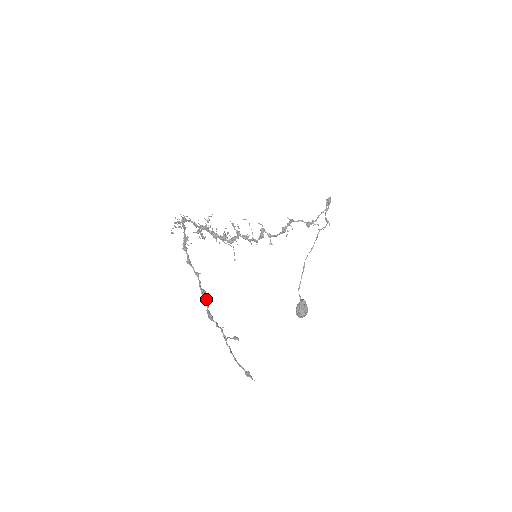
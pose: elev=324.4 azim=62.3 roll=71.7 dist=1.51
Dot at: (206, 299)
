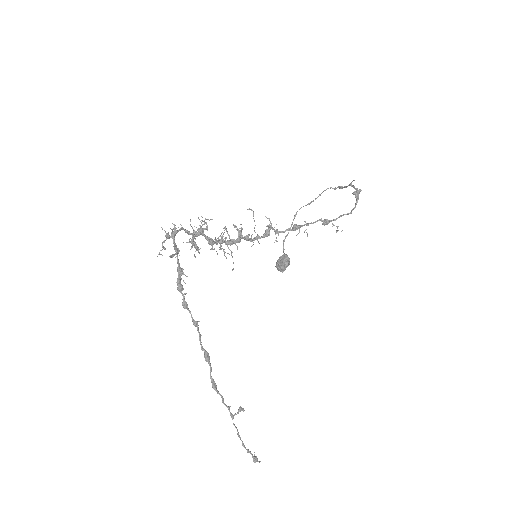
Dot at: (209, 364)
